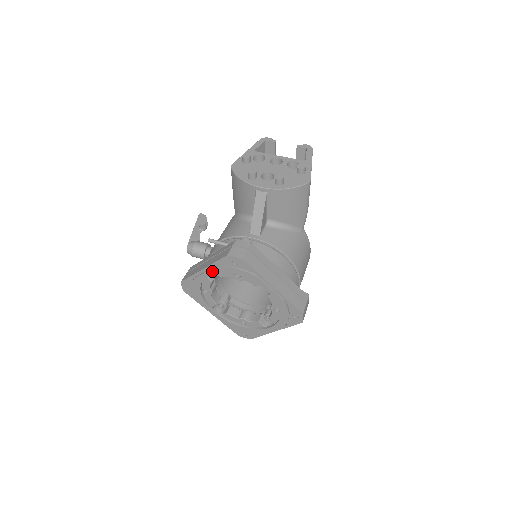
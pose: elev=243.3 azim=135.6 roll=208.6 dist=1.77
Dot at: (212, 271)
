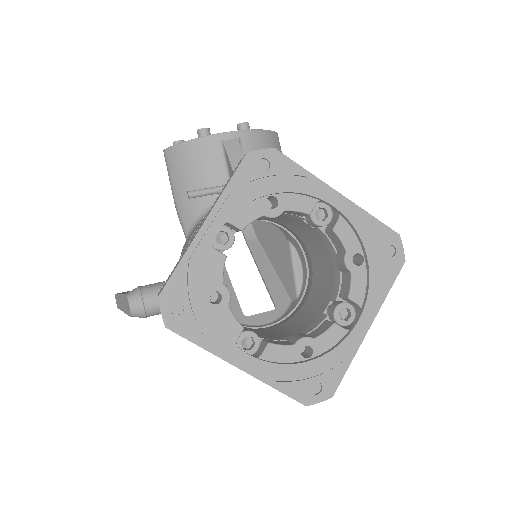
Dot at: (225, 212)
